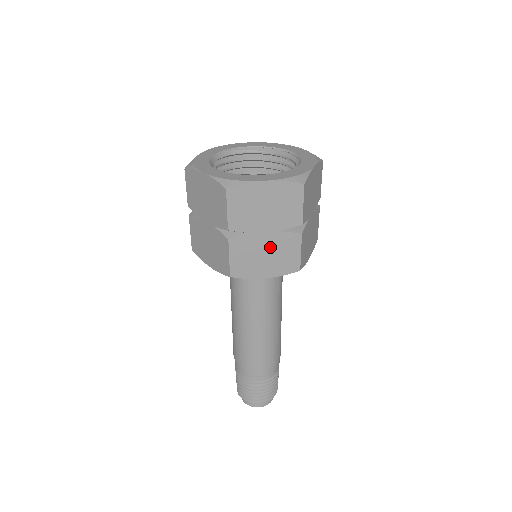
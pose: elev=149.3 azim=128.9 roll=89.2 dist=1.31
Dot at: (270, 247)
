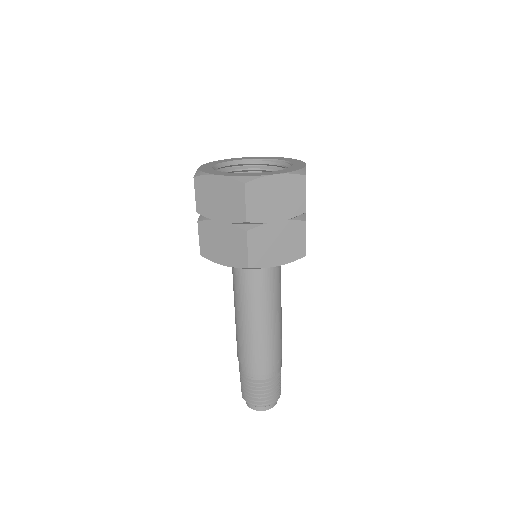
Dot at: (225, 237)
